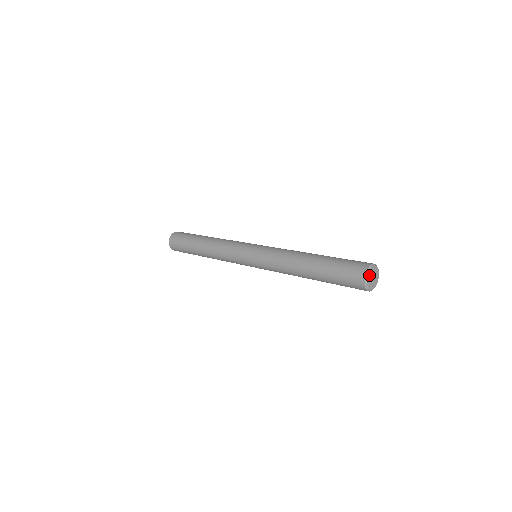
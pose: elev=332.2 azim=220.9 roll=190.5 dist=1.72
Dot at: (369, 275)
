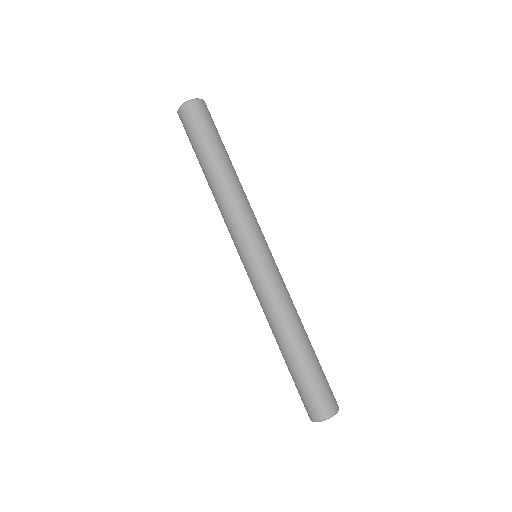
Dot at: (320, 420)
